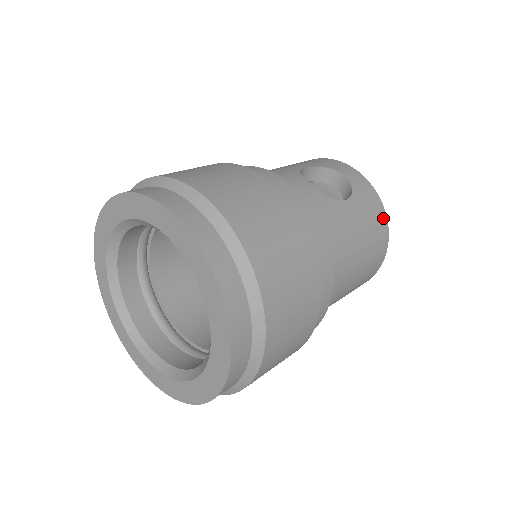
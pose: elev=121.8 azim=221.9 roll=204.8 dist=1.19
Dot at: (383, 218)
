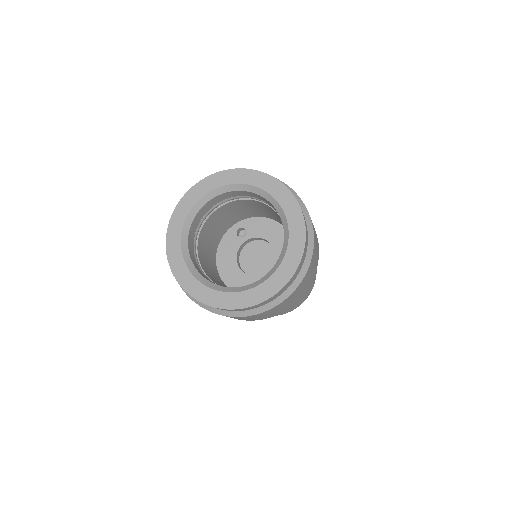
Dot at: (315, 279)
